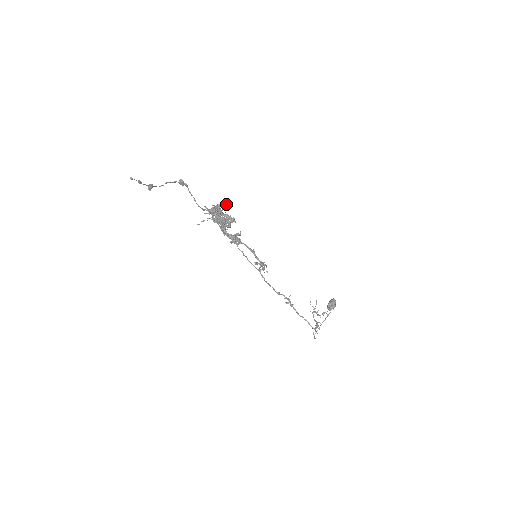
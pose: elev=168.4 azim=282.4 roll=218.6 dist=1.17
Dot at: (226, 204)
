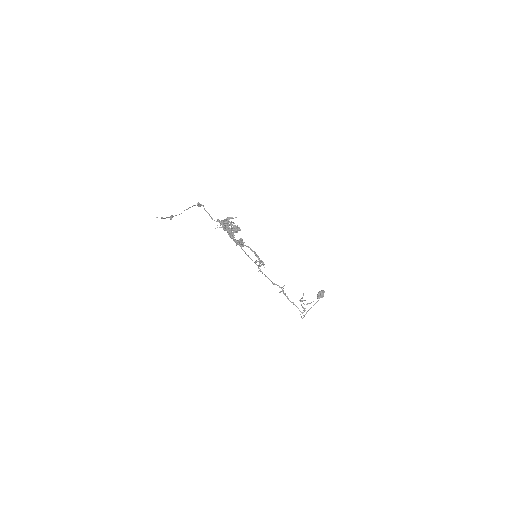
Dot at: occluded
